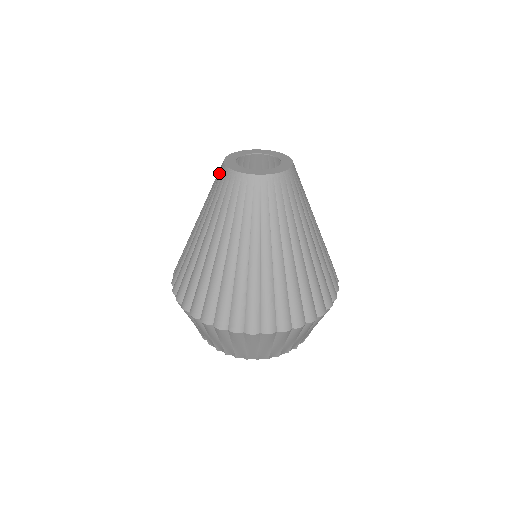
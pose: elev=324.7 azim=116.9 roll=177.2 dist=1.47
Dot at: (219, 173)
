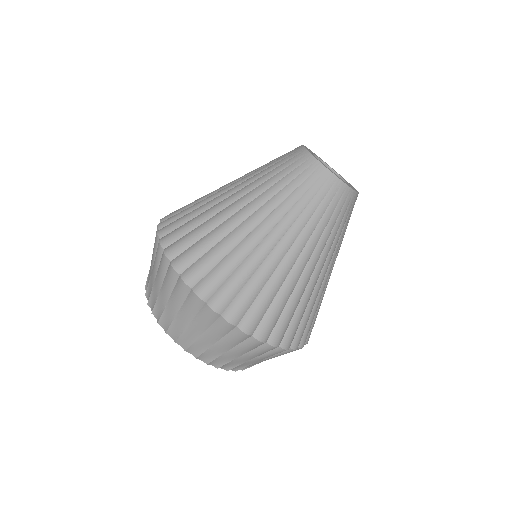
Dot at: (292, 152)
